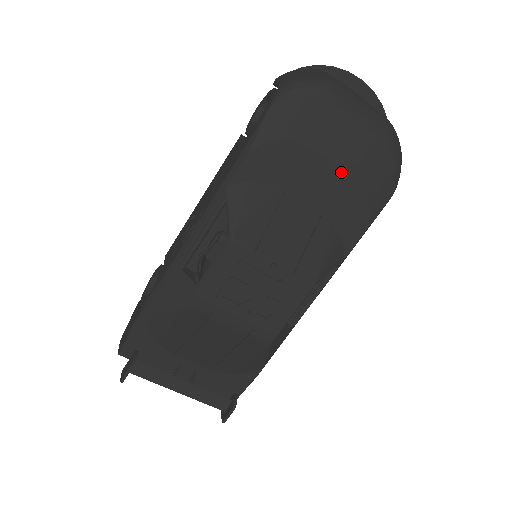
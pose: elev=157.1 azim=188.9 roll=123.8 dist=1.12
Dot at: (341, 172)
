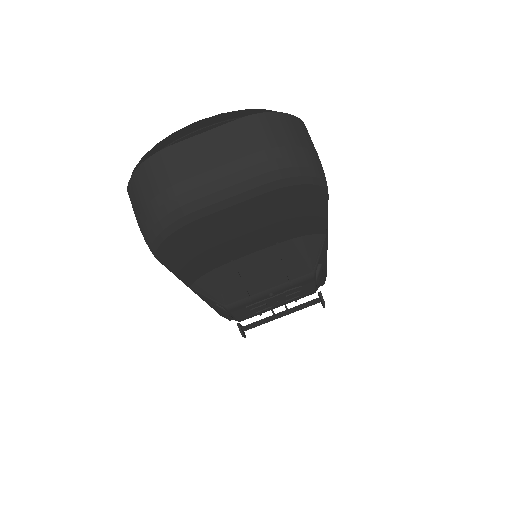
Dot at: (260, 230)
